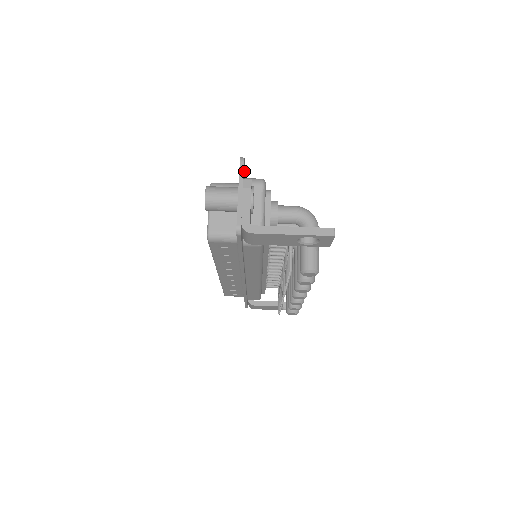
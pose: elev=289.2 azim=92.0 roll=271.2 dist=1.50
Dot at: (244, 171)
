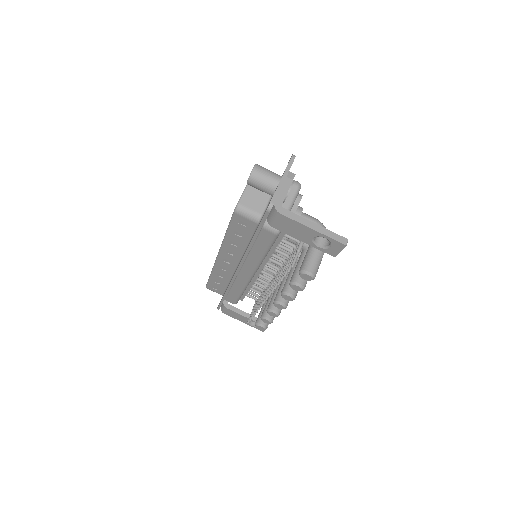
Dot at: occluded
